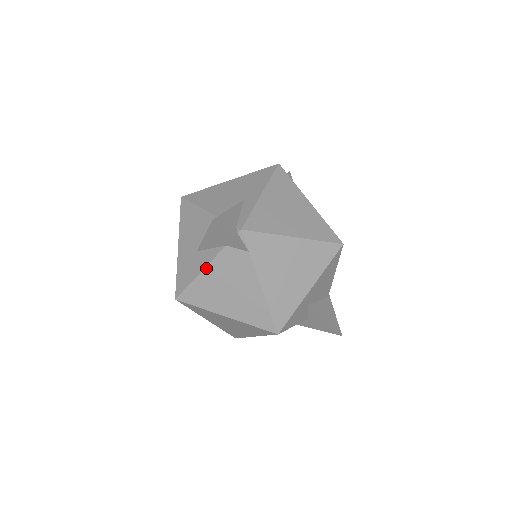
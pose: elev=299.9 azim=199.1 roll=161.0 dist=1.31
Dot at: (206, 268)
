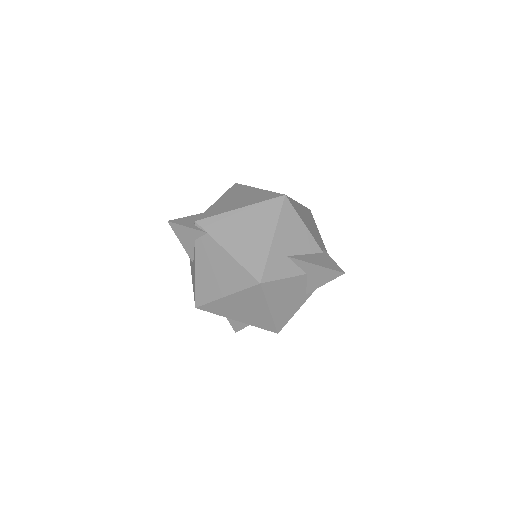
Dot at: (196, 267)
